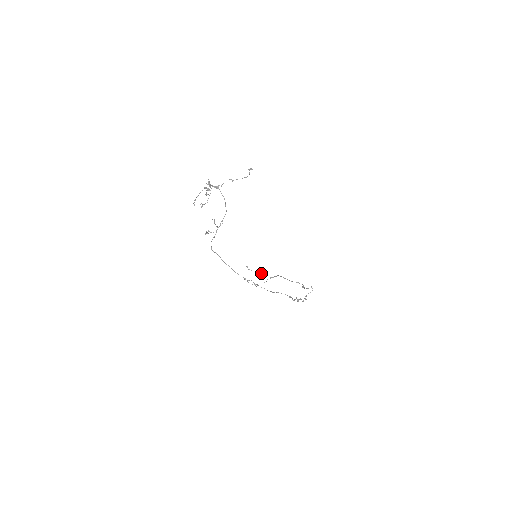
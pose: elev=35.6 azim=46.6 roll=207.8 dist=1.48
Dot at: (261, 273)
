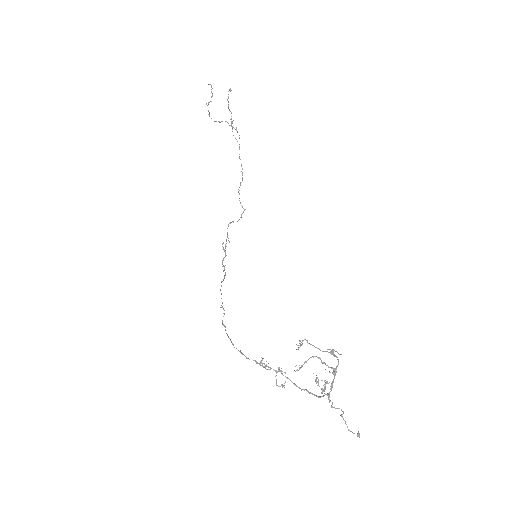
Dot at: occluded
